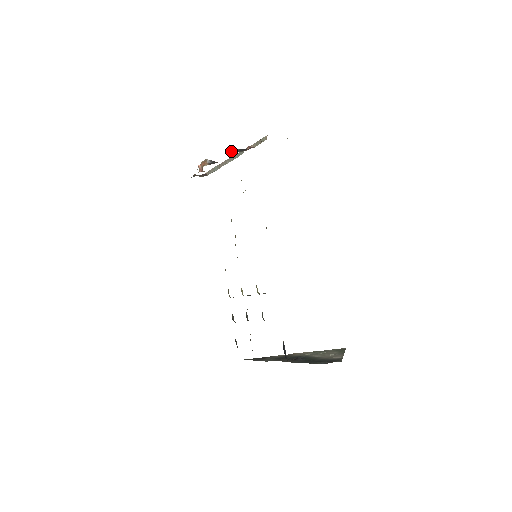
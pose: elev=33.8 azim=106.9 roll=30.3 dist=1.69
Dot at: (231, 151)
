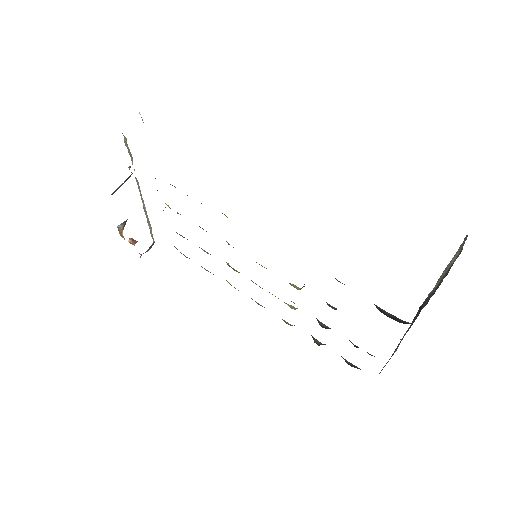
Dot at: occluded
